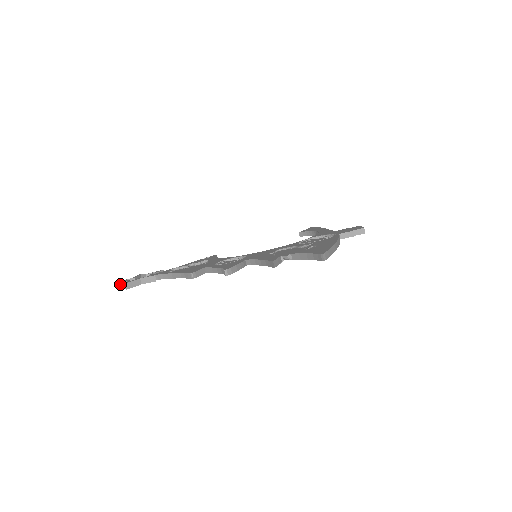
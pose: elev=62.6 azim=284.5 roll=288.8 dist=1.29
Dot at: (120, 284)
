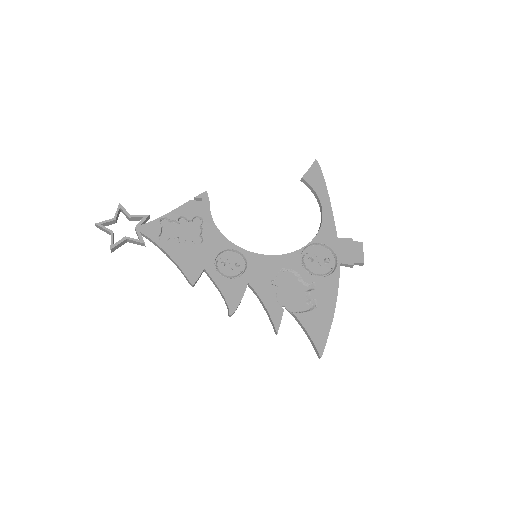
Dot at: (99, 227)
